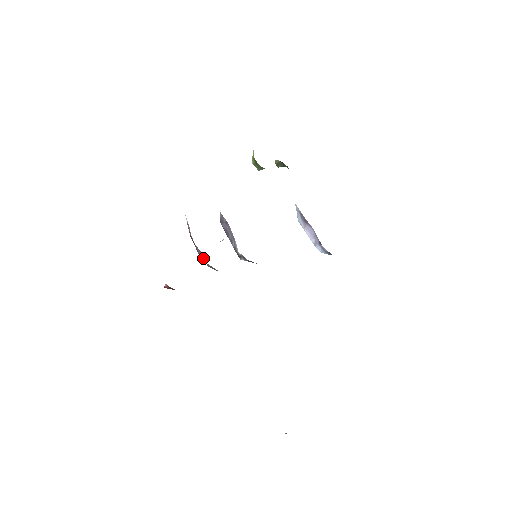
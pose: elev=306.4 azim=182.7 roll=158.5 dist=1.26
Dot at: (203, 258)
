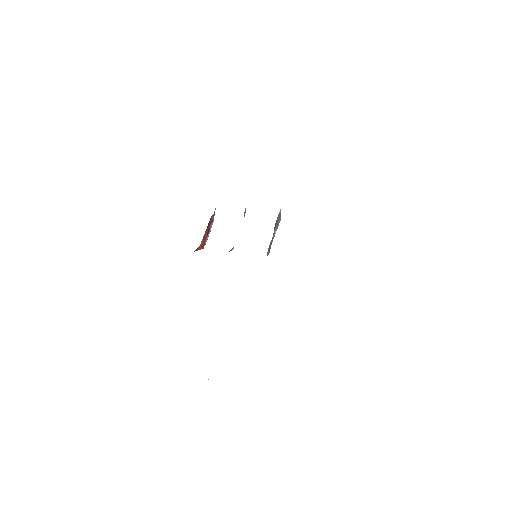
Dot at: occluded
